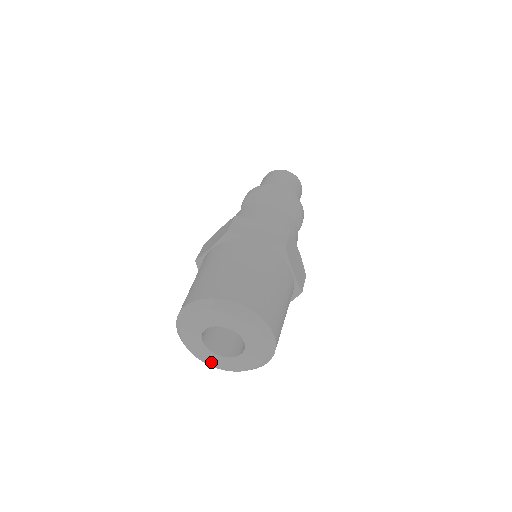
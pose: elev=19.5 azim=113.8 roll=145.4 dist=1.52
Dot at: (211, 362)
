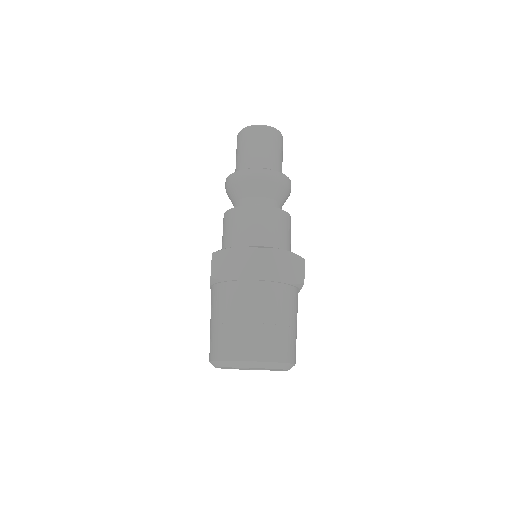
Dot at: occluded
